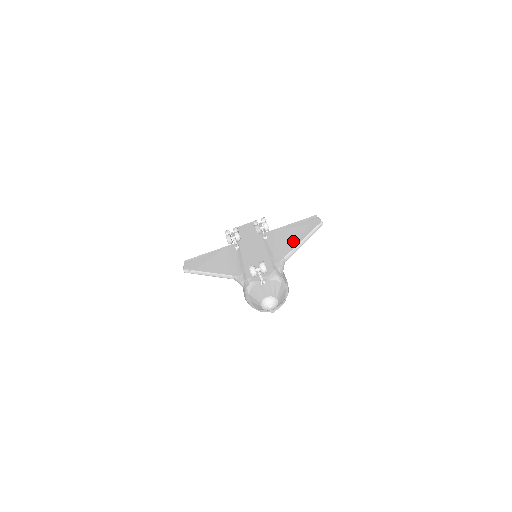
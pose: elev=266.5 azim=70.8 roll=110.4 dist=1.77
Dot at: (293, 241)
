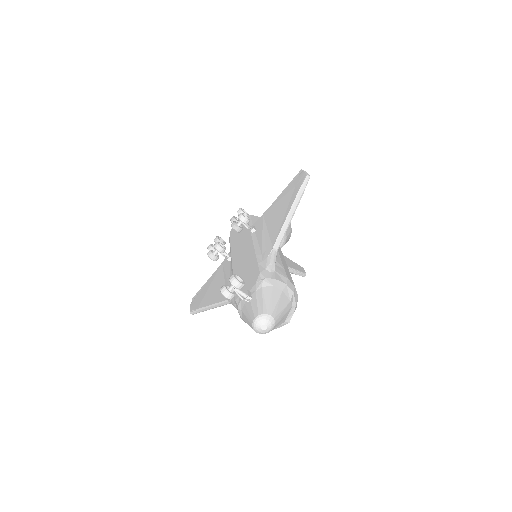
Dot at: (280, 219)
